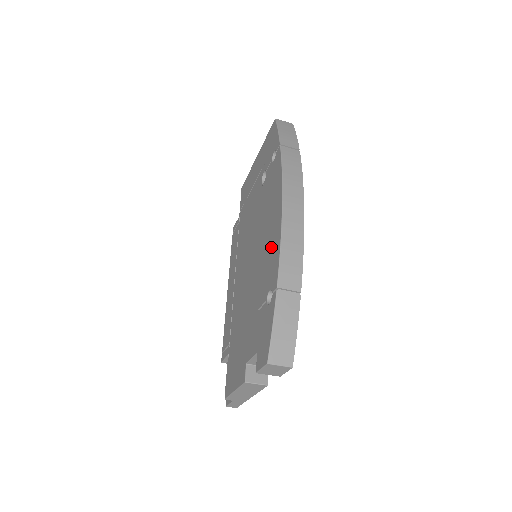
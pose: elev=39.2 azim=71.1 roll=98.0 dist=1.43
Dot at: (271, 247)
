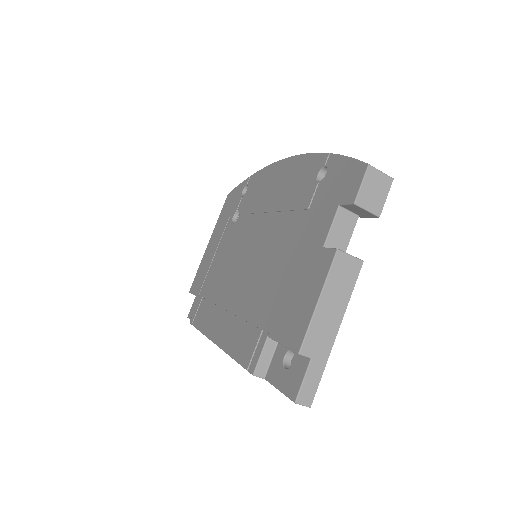
Dot at: (292, 178)
